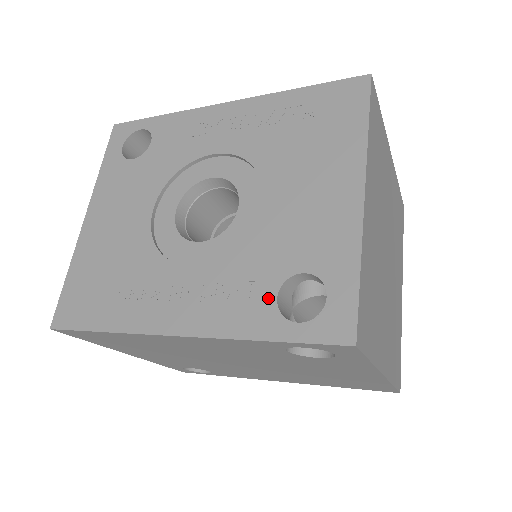
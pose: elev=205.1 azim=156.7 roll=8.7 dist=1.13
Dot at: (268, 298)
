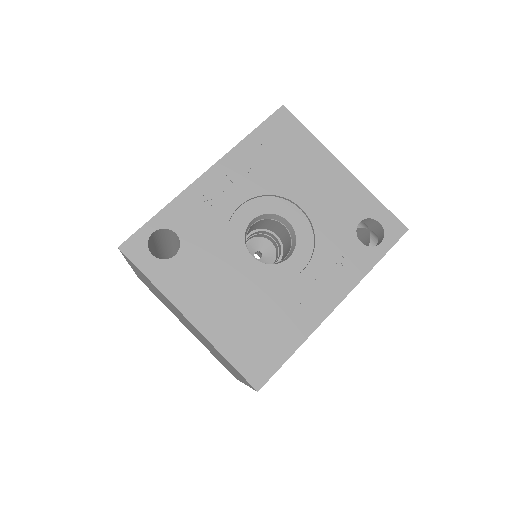
Dot at: (358, 246)
